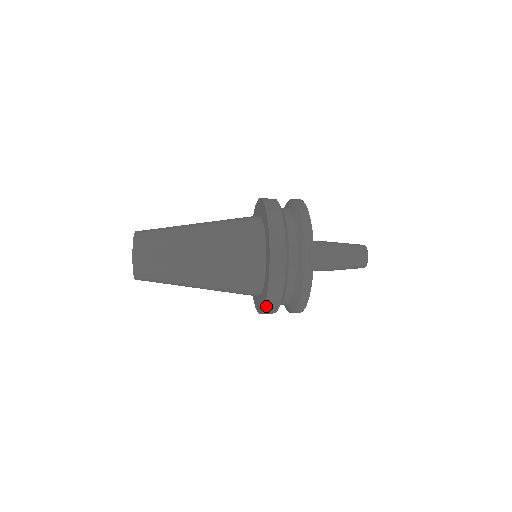
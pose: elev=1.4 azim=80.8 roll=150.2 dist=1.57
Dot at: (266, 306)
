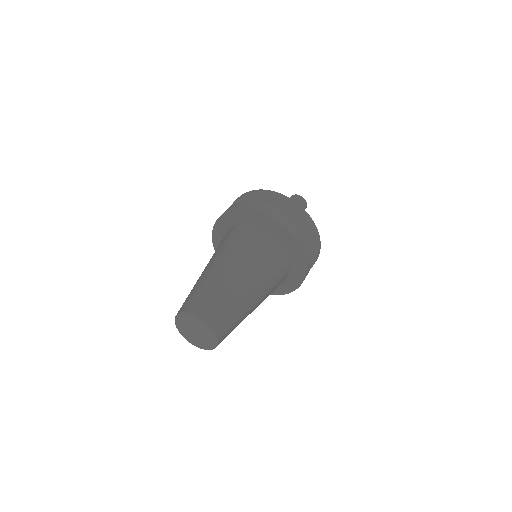
Dot at: occluded
